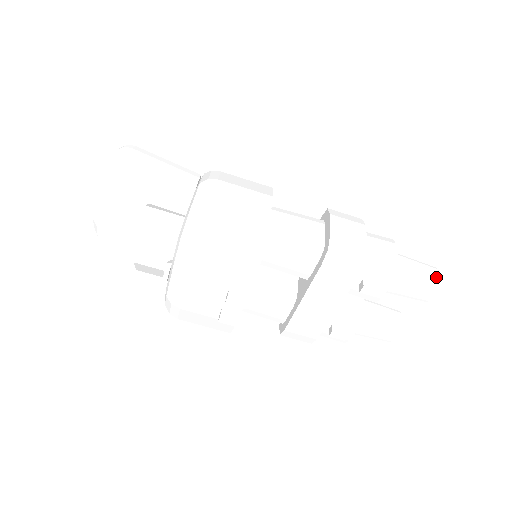
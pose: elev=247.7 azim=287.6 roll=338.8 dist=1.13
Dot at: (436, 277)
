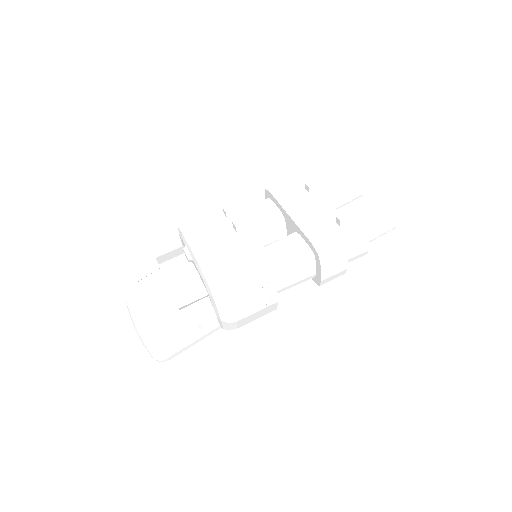
Dot at: occluded
